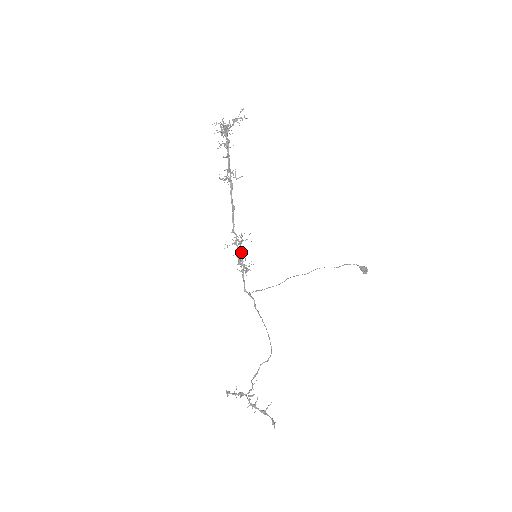
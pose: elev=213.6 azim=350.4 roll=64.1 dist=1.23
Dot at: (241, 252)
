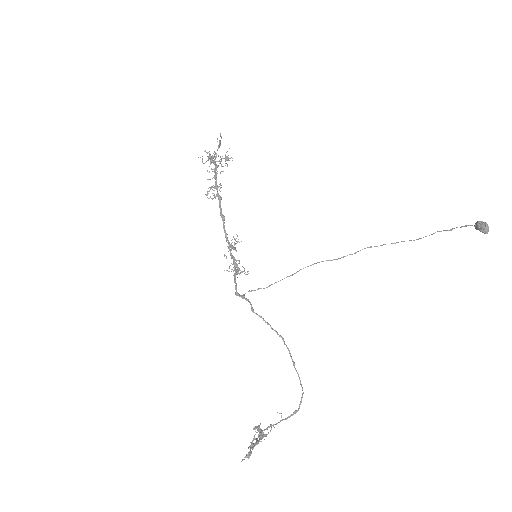
Dot at: (230, 255)
